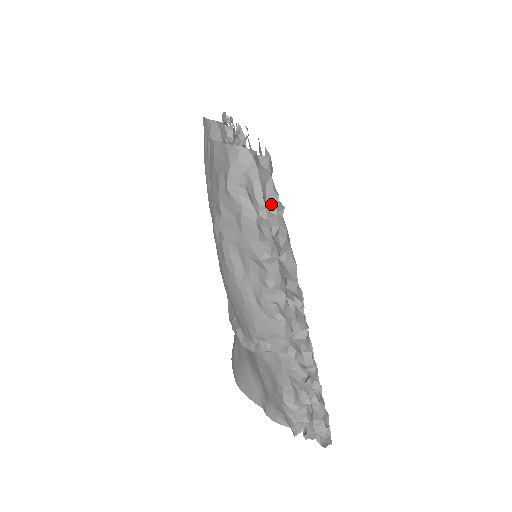
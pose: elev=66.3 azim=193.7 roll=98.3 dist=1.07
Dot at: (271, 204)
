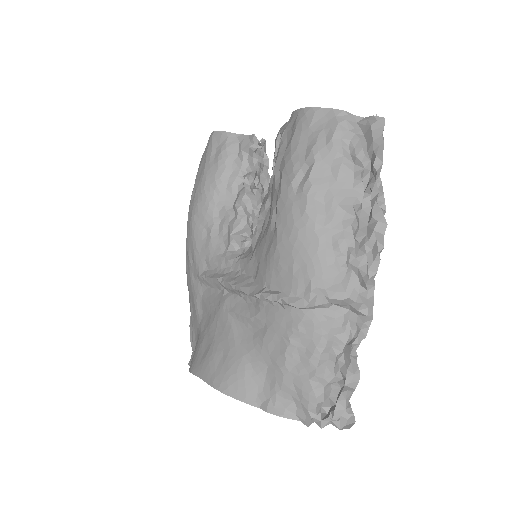
Dot at: (379, 154)
